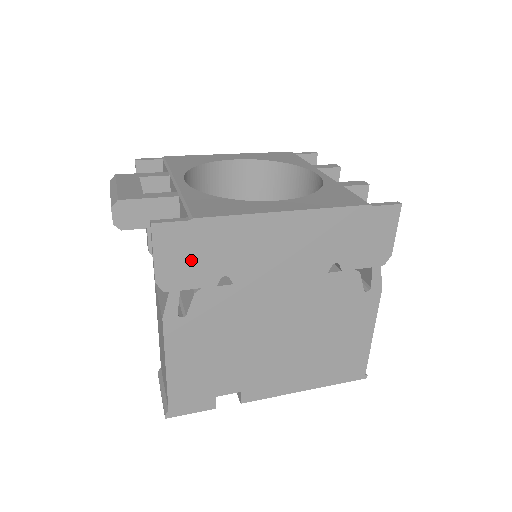
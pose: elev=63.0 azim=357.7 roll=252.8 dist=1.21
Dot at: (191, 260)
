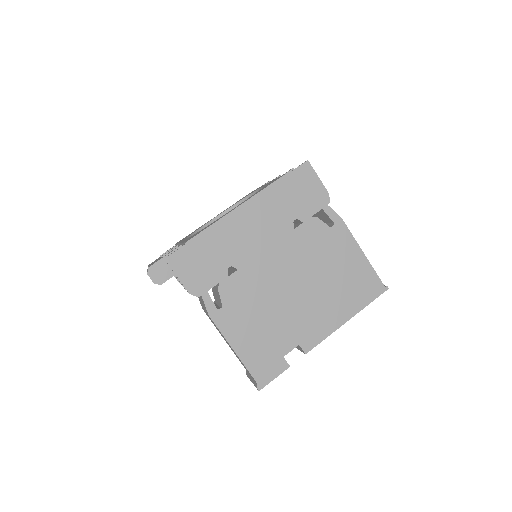
Dot at: (201, 268)
